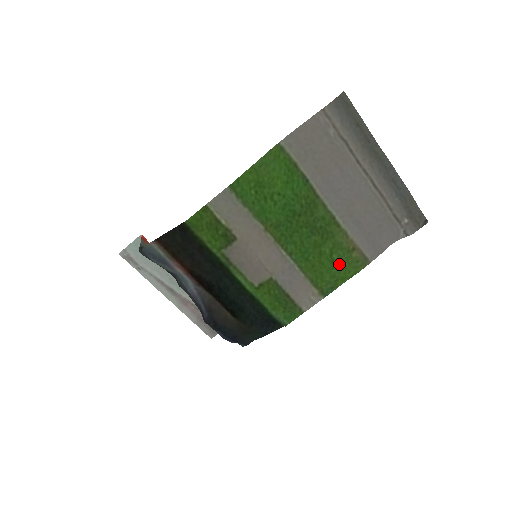
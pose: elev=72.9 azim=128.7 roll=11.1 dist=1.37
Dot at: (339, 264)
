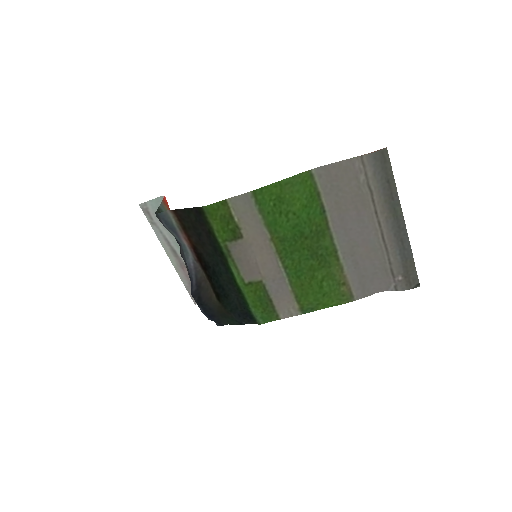
Dot at: (326, 291)
